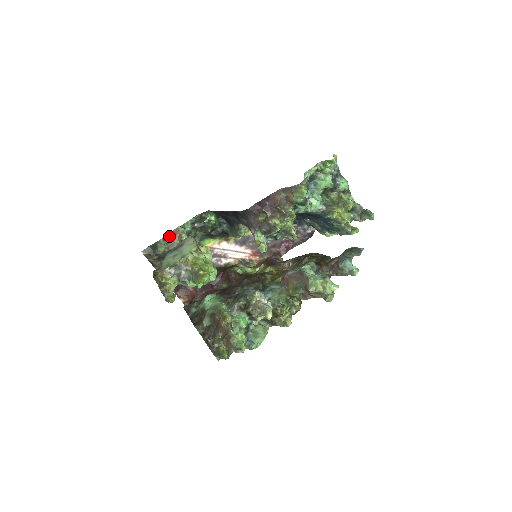
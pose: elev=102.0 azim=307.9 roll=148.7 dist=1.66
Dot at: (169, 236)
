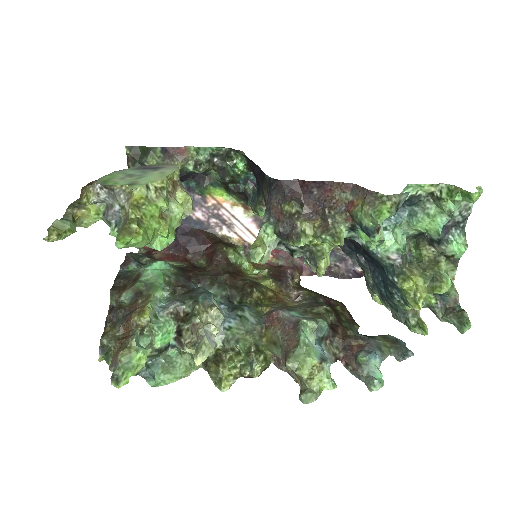
Dot at: (172, 150)
